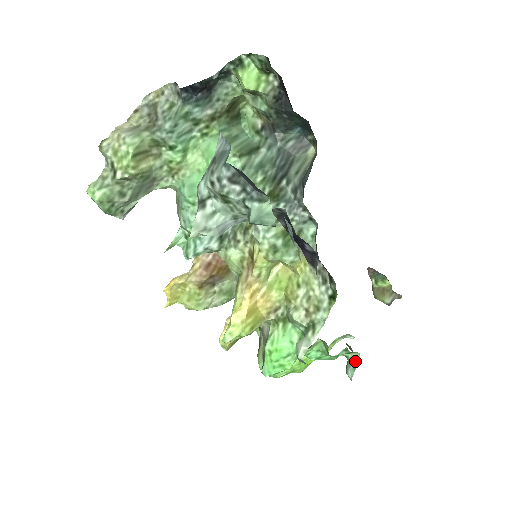
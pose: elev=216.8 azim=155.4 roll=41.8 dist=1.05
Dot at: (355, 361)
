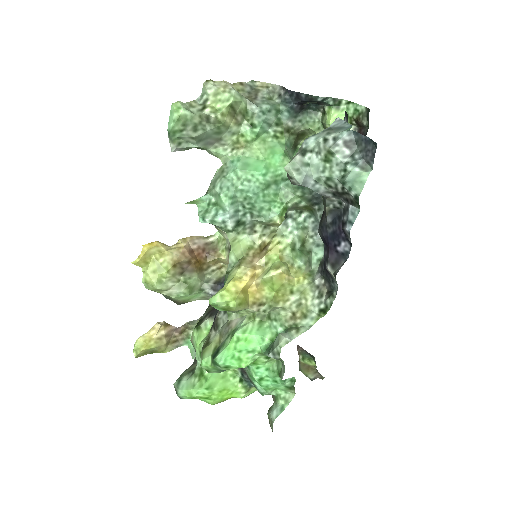
Dot at: (285, 402)
